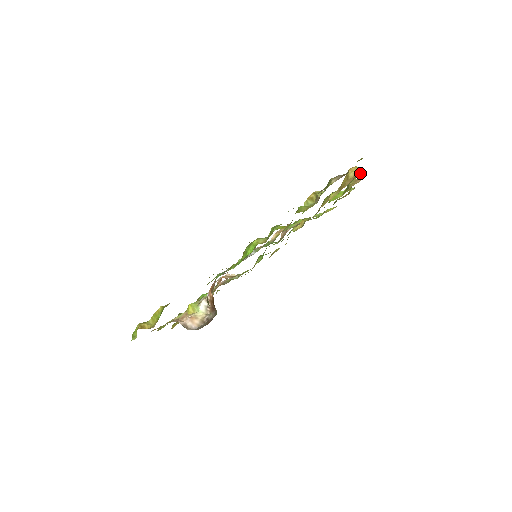
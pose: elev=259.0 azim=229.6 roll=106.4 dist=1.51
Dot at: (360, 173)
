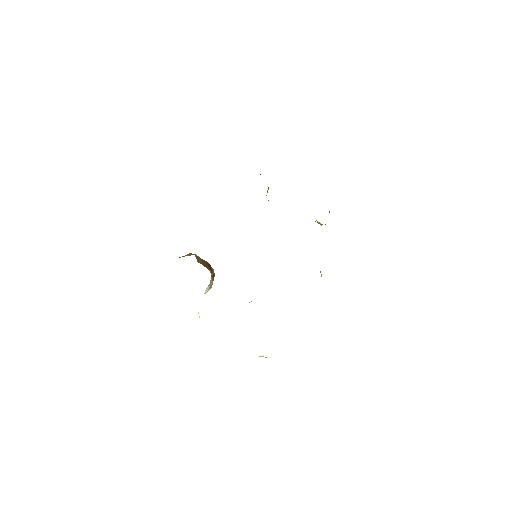
Dot at: occluded
